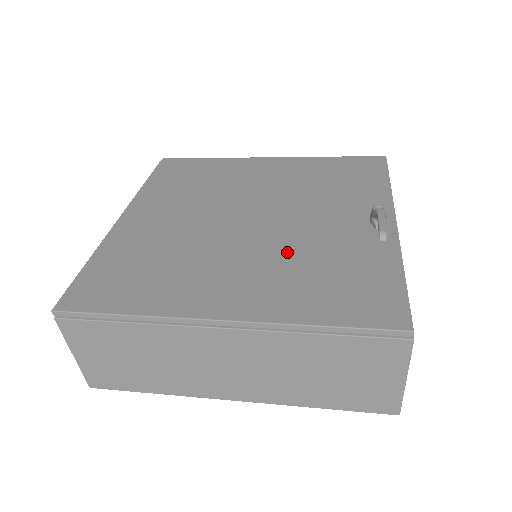
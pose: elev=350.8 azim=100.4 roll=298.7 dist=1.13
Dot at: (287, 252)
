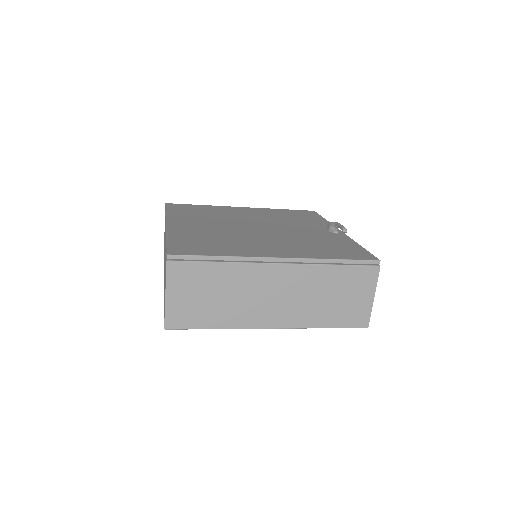
Dot at: (293, 238)
